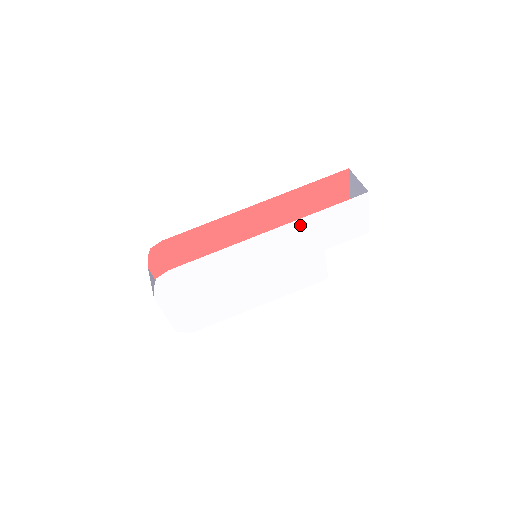
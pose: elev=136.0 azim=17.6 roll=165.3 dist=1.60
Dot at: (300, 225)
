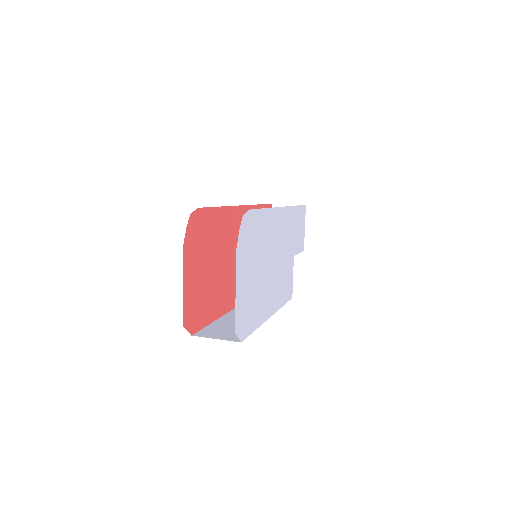
Dot at: (290, 214)
